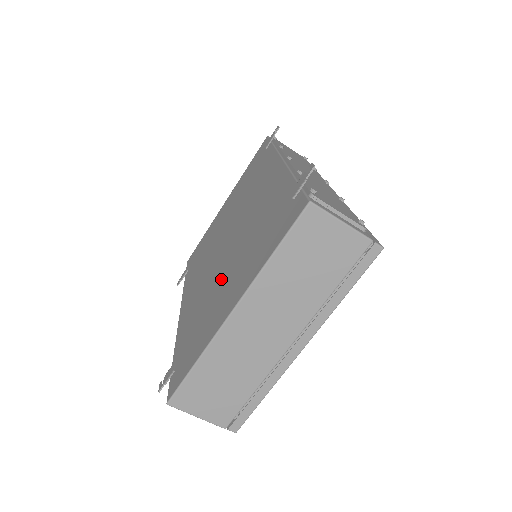
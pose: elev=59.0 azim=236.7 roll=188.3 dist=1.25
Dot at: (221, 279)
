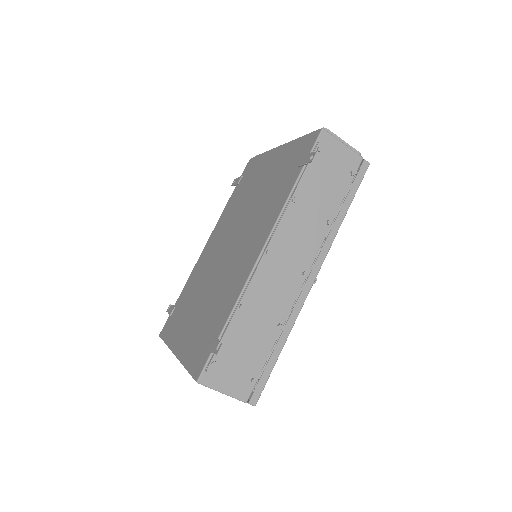
Dot at: (201, 294)
